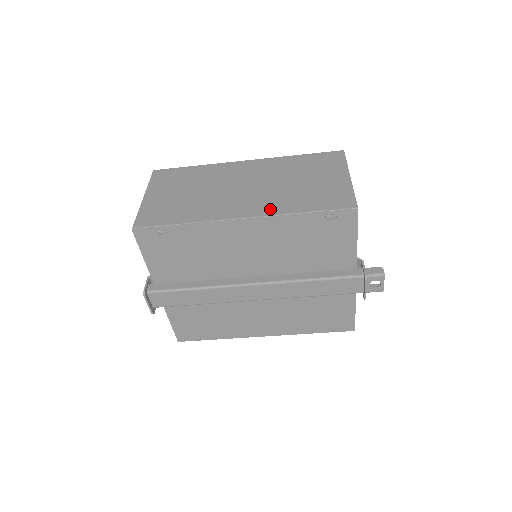
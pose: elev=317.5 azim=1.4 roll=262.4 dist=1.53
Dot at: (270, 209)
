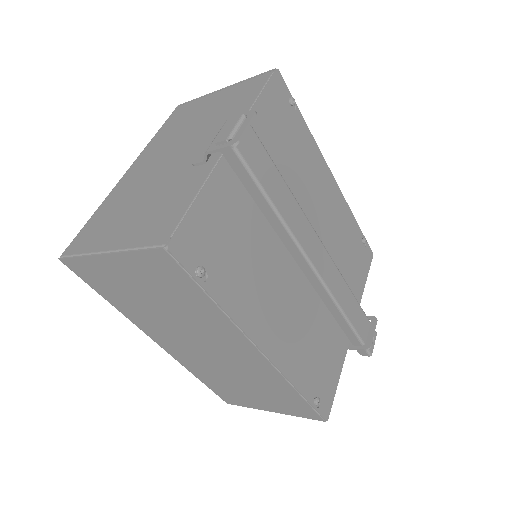
Dot at: occluded
